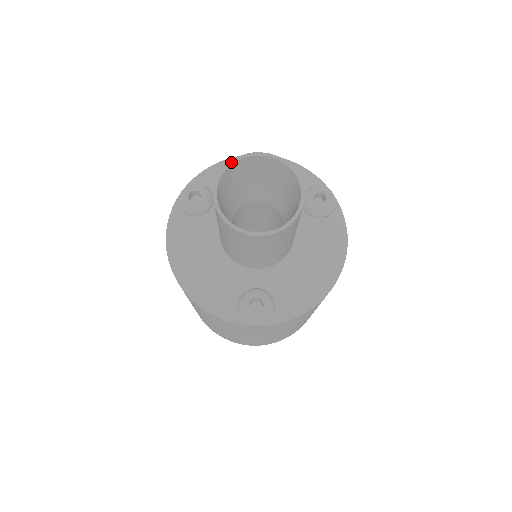
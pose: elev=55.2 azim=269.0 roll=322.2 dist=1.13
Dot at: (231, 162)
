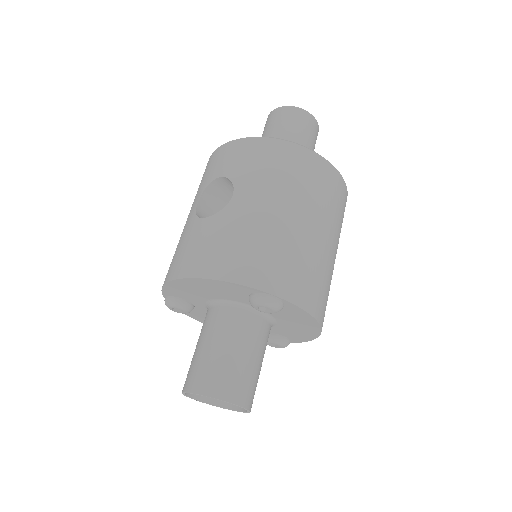
Dot at: (183, 393)
